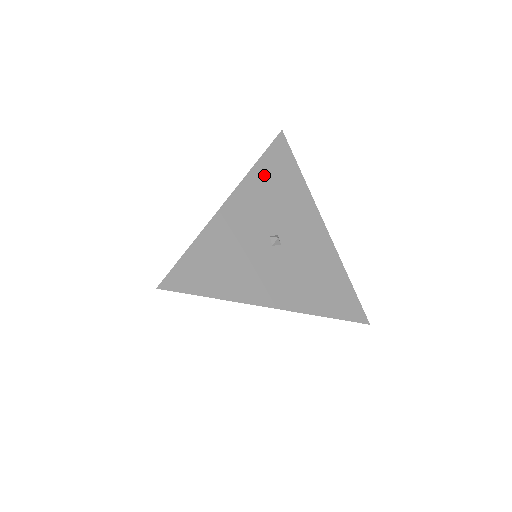
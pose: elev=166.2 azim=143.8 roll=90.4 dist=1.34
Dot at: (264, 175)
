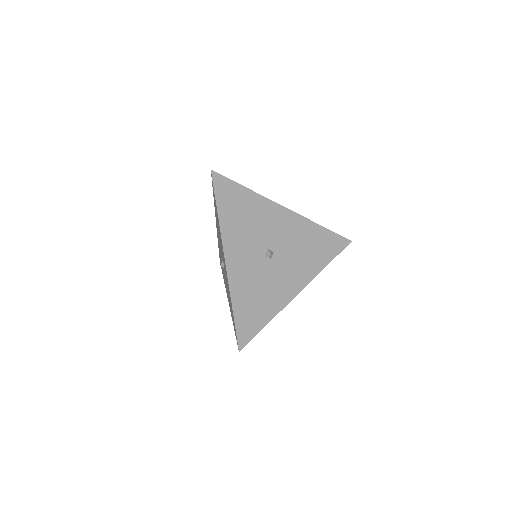
Dot at: (229, 219)
